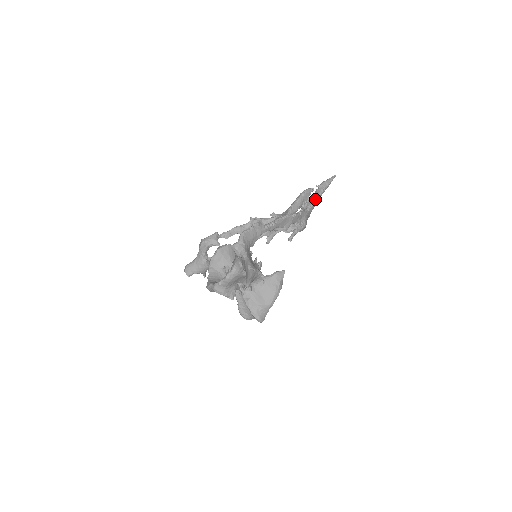
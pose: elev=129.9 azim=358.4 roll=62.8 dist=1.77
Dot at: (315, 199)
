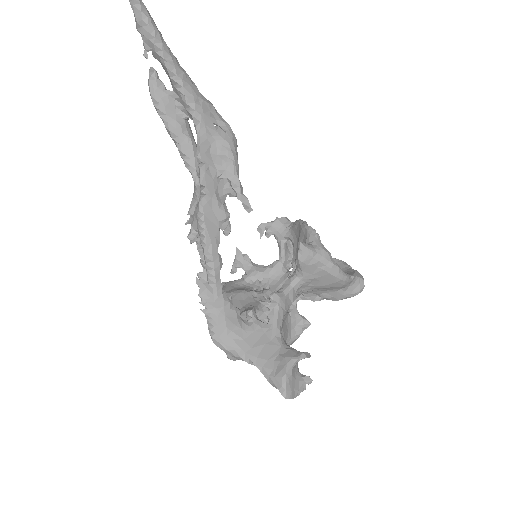
Dot at: (175, 84)
